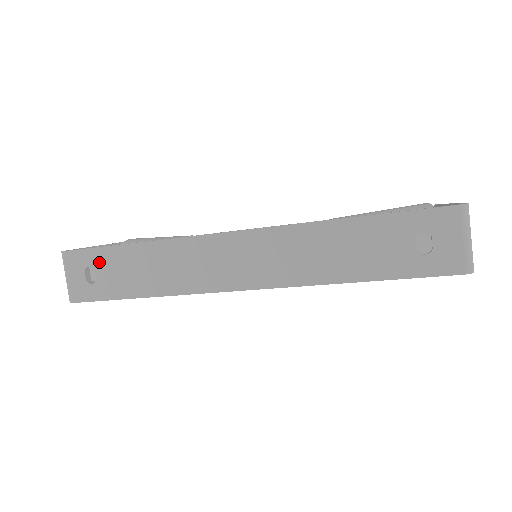
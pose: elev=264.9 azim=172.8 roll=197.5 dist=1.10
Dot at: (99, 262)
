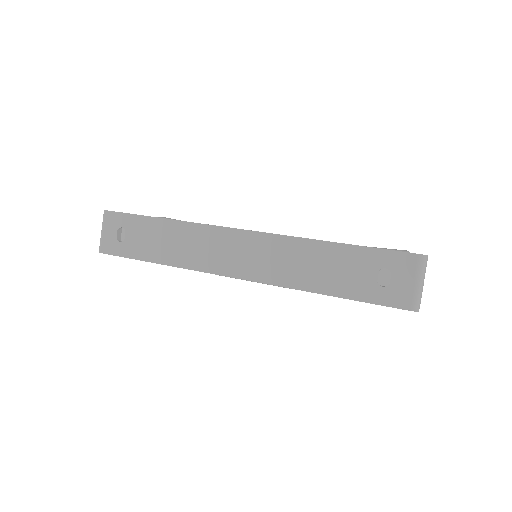
Dot at: (131, 226)
